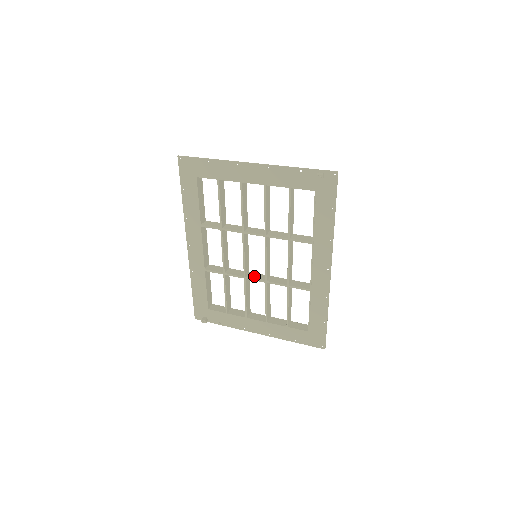
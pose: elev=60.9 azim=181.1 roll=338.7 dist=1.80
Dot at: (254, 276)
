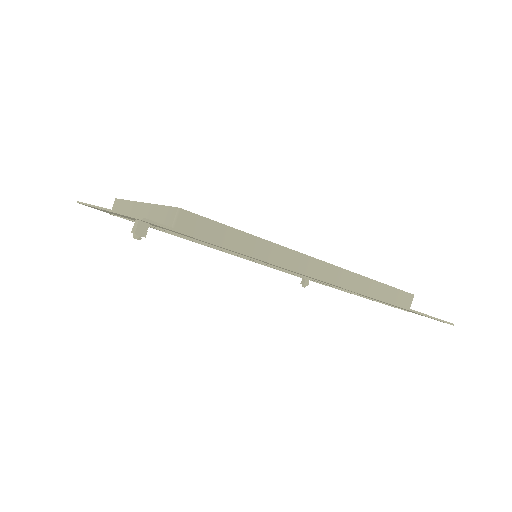
Dot at: occluded
